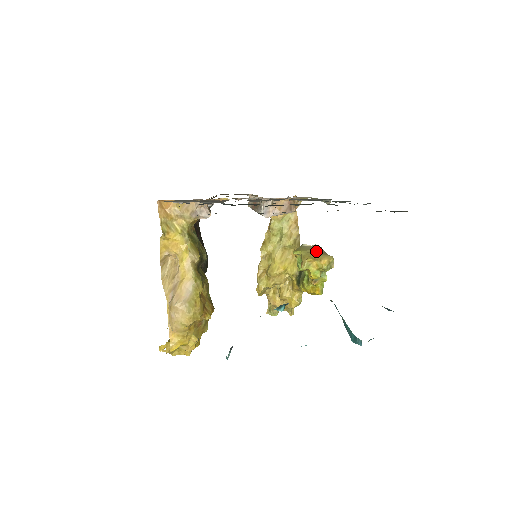
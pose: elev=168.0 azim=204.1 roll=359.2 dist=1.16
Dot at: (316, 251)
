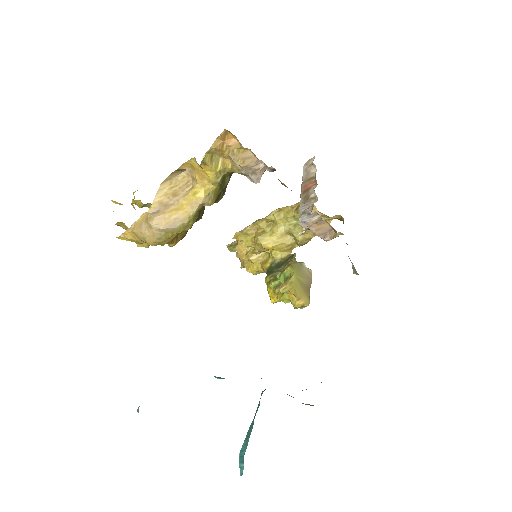
Dot at: (305, 283)
